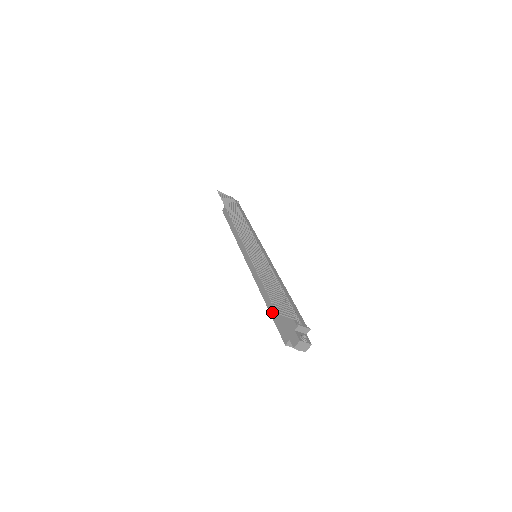
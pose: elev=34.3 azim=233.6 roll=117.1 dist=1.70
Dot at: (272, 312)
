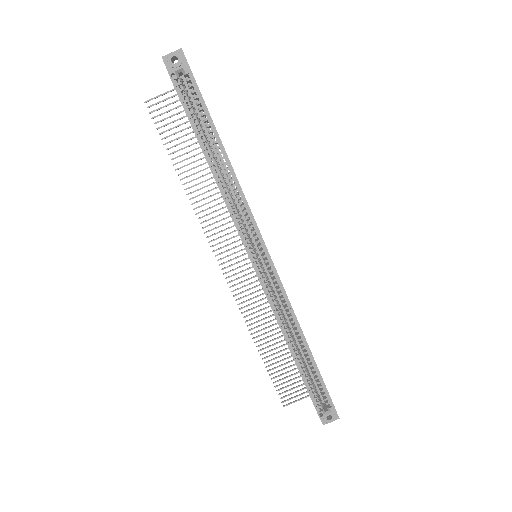
Dot at: occluded
